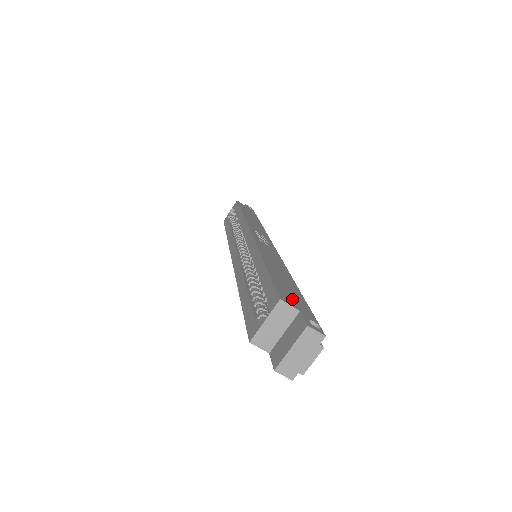
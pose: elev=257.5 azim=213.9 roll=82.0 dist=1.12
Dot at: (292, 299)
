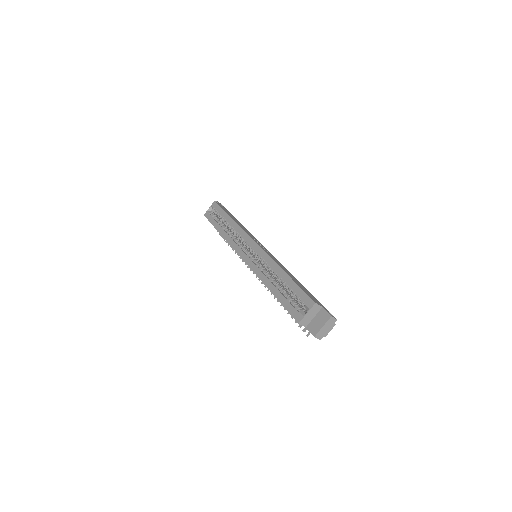
Dot at: (315, 300)
